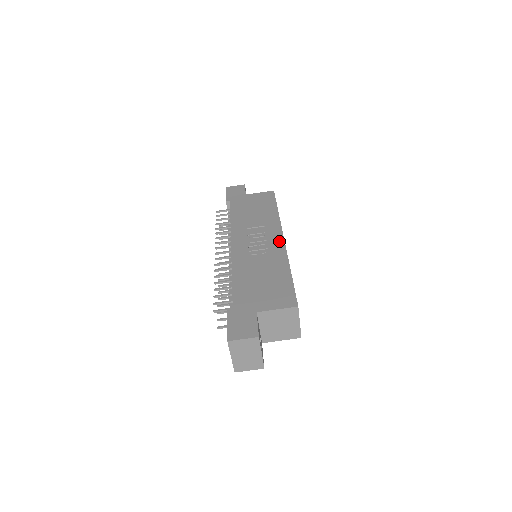
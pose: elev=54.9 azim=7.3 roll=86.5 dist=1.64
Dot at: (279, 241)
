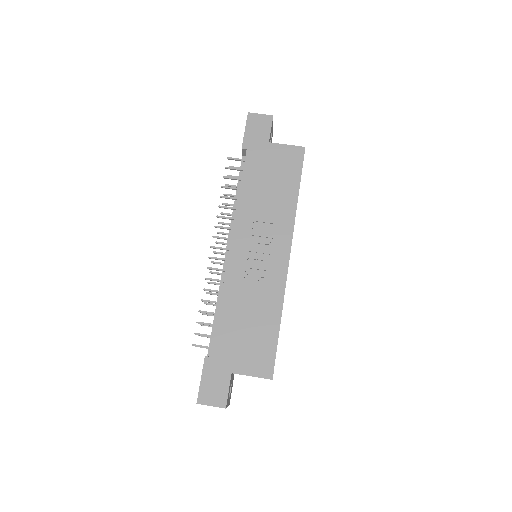
Dot at: (283, 262)
